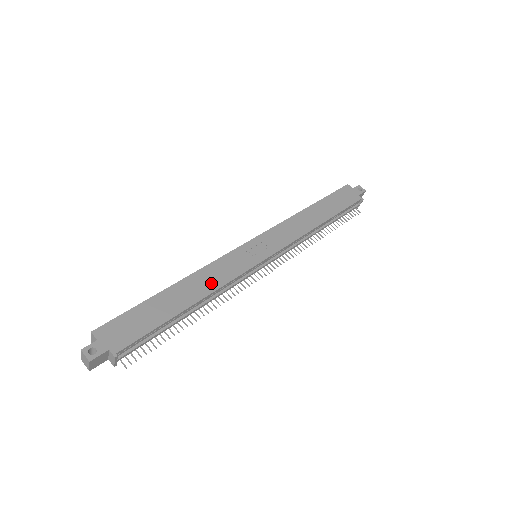
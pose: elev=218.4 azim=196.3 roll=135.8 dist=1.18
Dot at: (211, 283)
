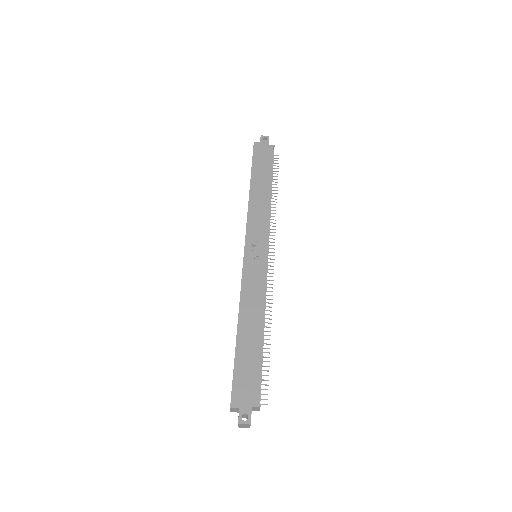
Dot at: (256, 304)
